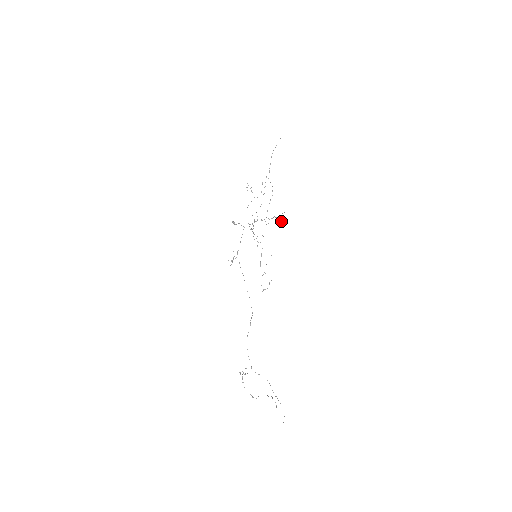
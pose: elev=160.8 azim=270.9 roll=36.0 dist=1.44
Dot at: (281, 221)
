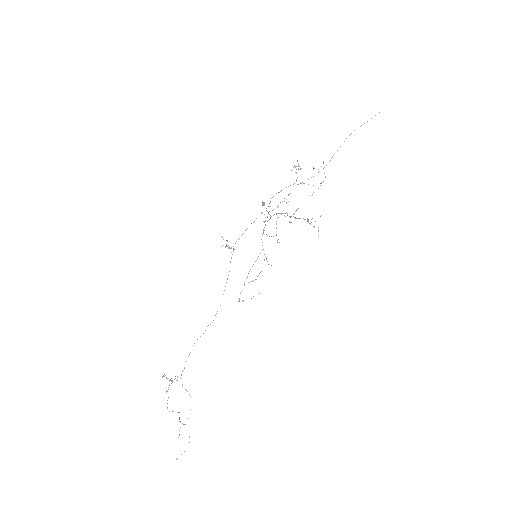
Dot at: (318, 227)
